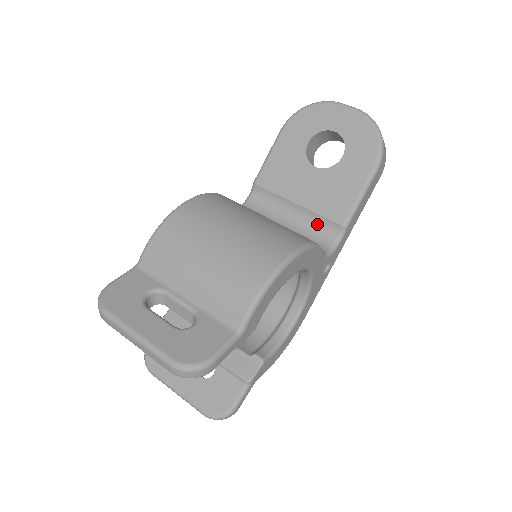
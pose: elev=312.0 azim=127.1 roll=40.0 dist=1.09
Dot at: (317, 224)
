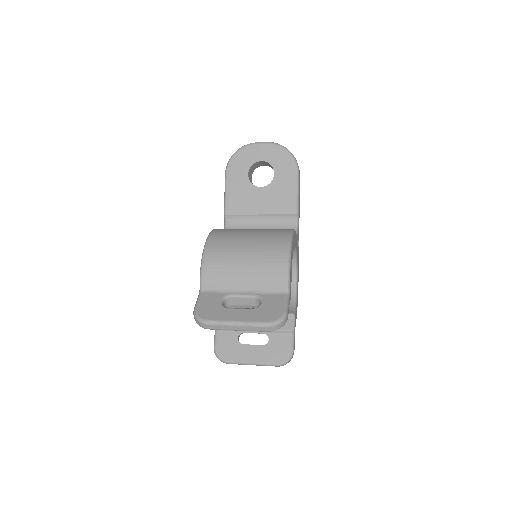
Dot at: (279, 221)
